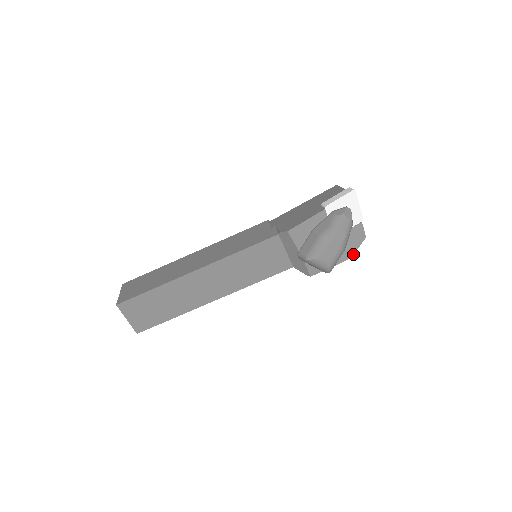
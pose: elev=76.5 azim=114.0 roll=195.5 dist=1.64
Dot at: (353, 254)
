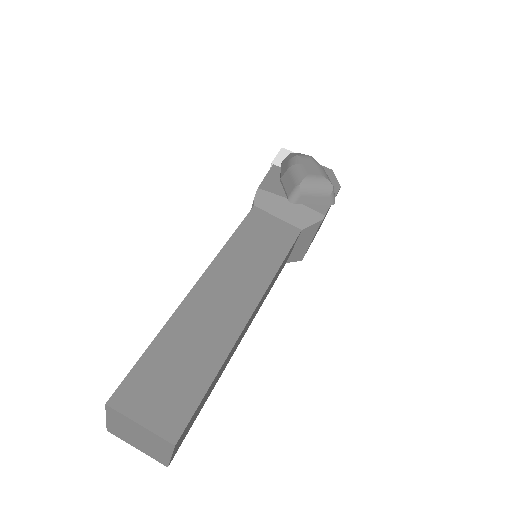
Dot at: (338, 184)
